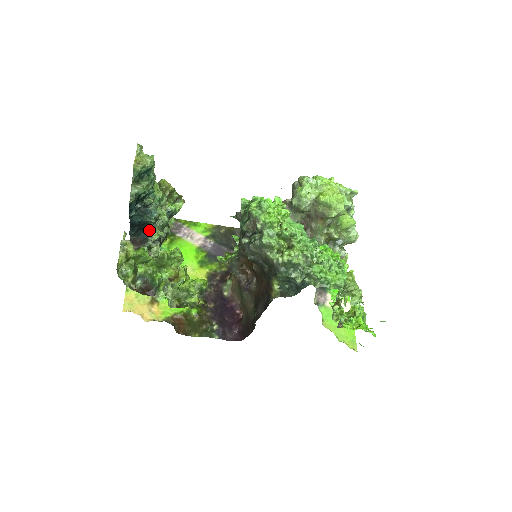
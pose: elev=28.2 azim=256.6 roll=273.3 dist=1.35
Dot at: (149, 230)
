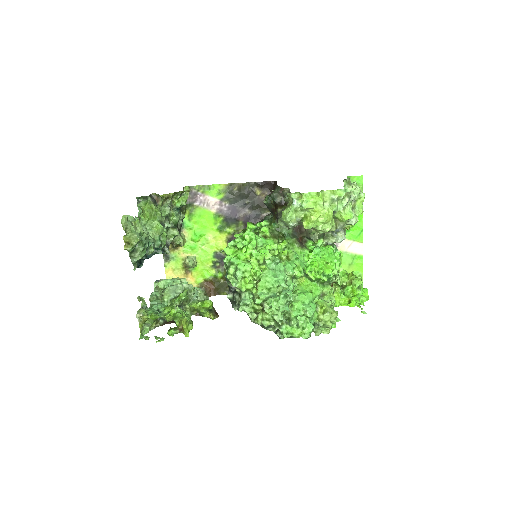
Dot at: occluded
